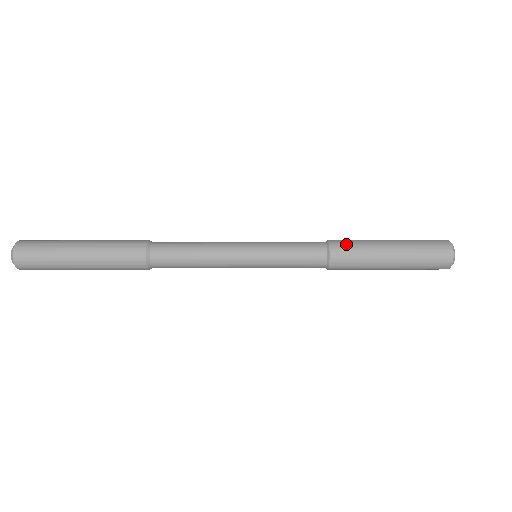
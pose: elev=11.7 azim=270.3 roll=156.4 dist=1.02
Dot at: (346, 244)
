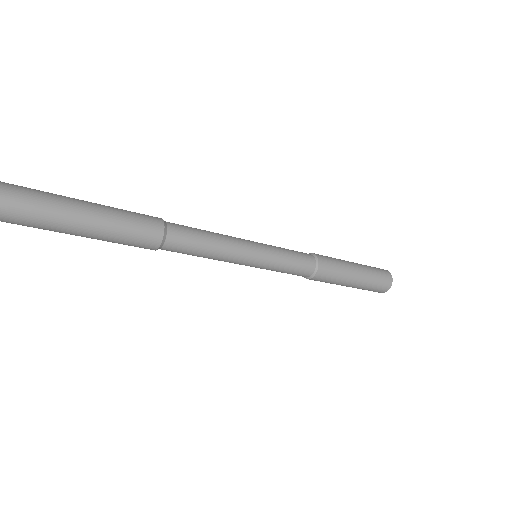
Dot at: (329, 260)
